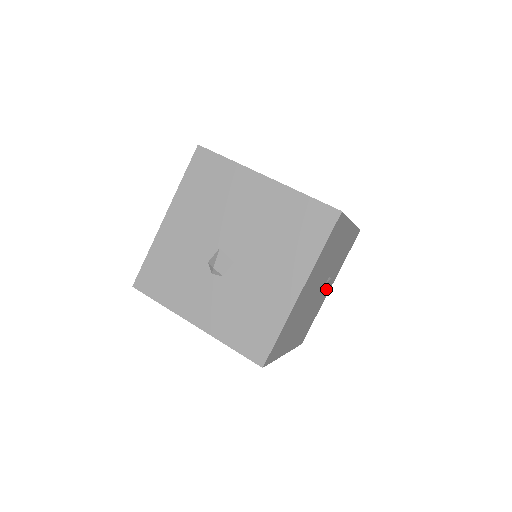
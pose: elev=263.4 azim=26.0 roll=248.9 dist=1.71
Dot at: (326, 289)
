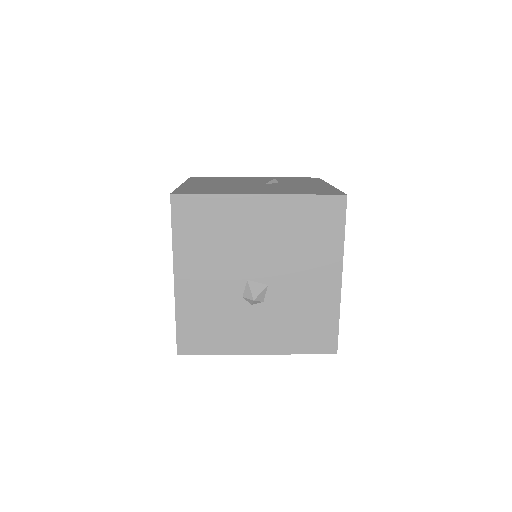
Dot at: occluded
